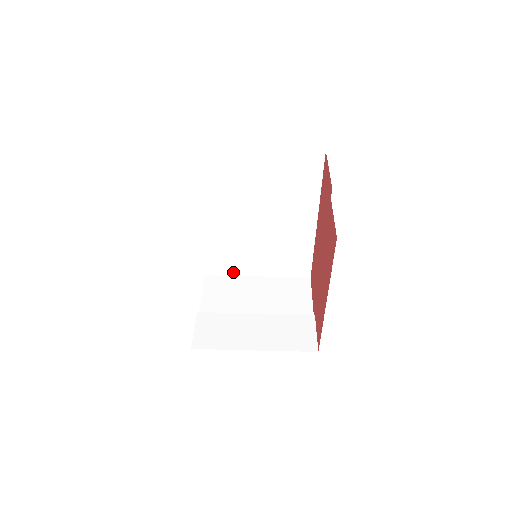
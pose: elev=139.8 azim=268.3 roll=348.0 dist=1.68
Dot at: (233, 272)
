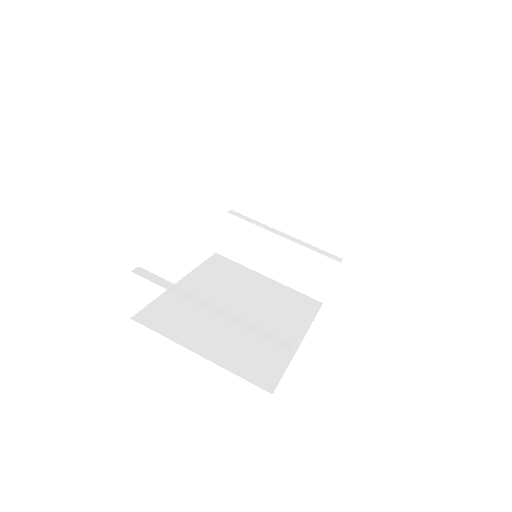
Dot at: occluded
